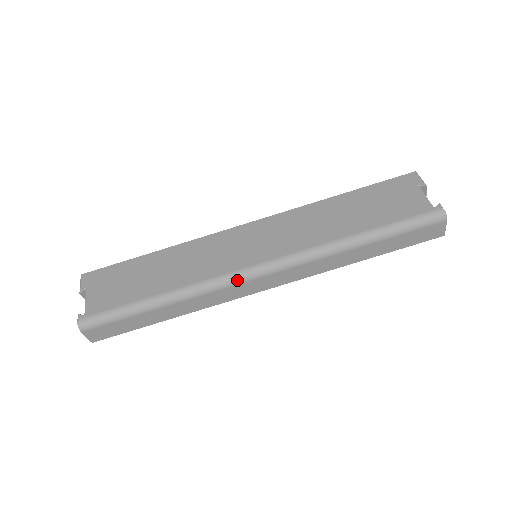
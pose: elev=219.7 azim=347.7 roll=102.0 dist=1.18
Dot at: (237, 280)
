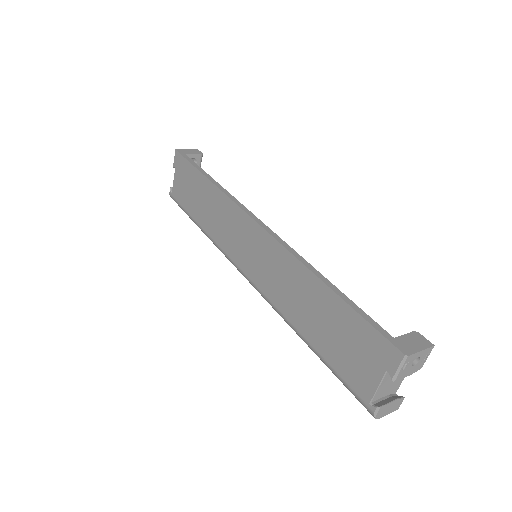
Dot at: occluded
